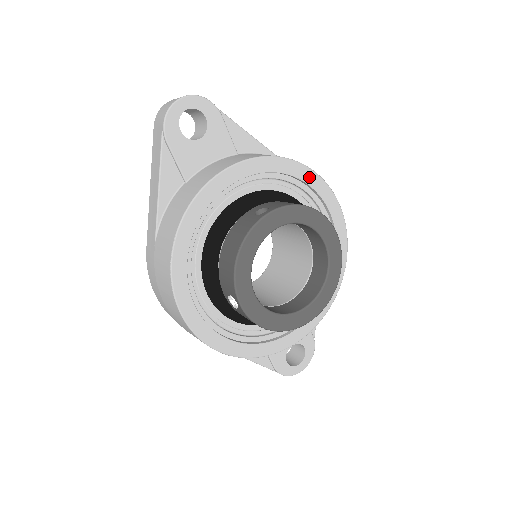
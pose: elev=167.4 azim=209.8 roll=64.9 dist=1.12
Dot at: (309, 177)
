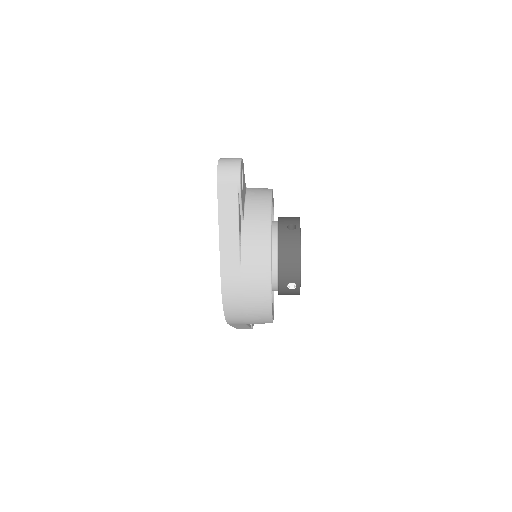
Dot at: occluded
